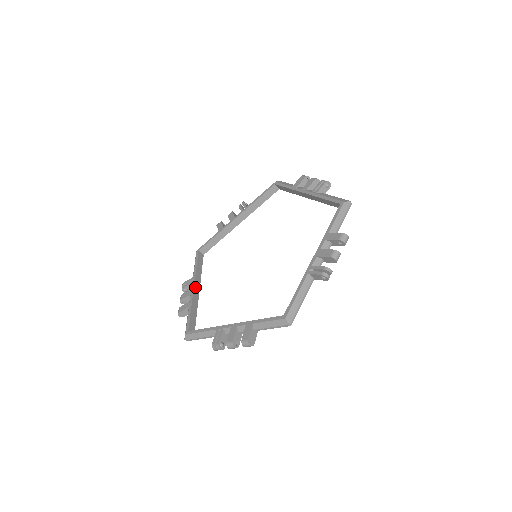
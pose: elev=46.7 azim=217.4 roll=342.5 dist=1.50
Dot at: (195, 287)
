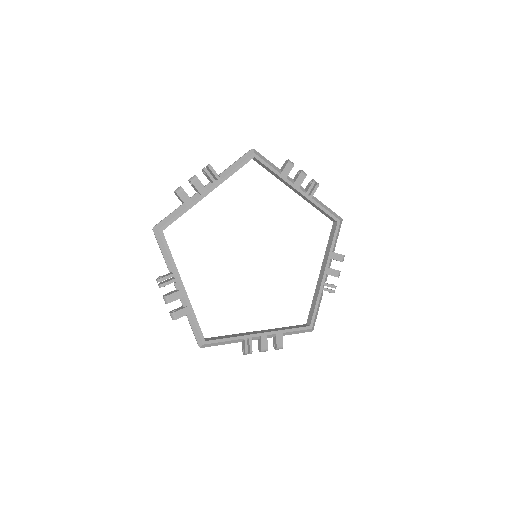
Dot at: occluded
